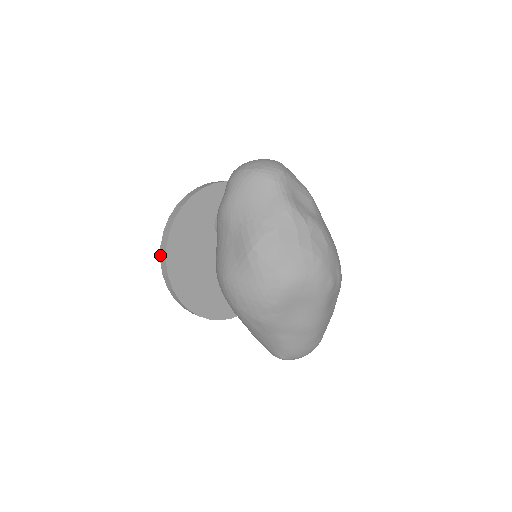
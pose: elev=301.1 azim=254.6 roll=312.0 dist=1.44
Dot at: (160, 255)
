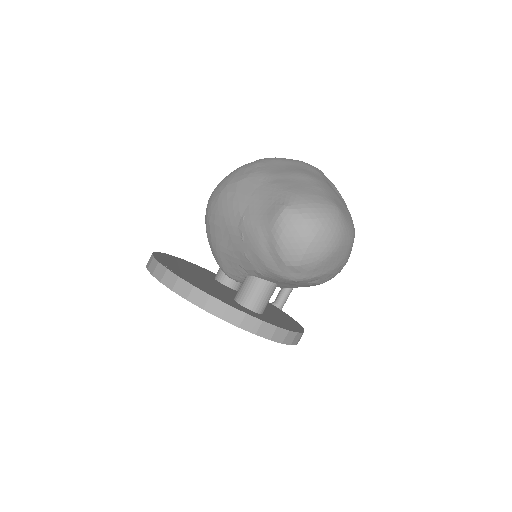
Dot at: occluded
